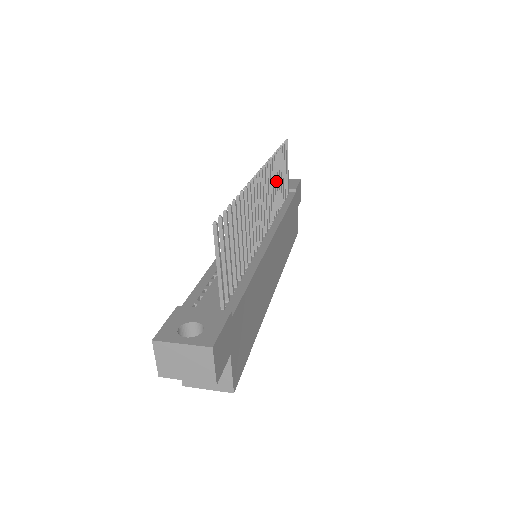
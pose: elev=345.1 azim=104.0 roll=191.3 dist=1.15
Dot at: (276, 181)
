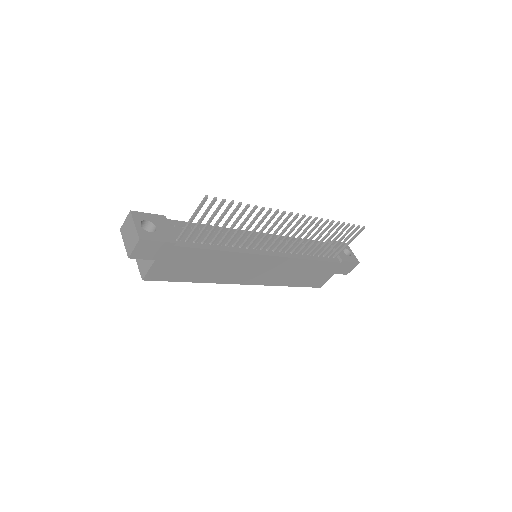
Dot at: (319, 236)
